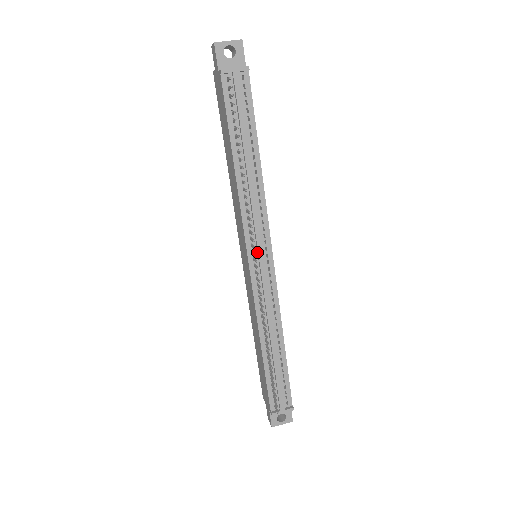
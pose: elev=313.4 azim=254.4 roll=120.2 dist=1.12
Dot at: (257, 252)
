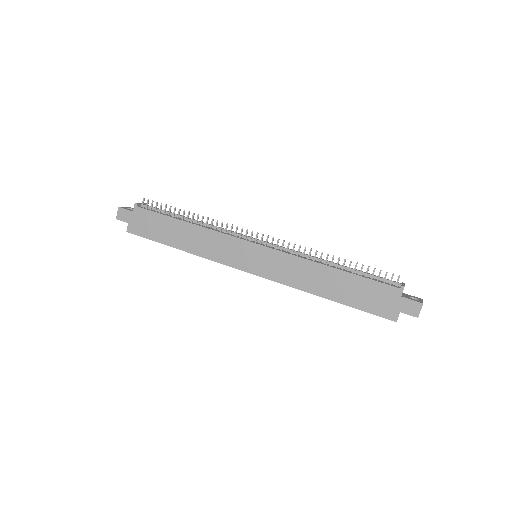
Dot at: (252, 241)
